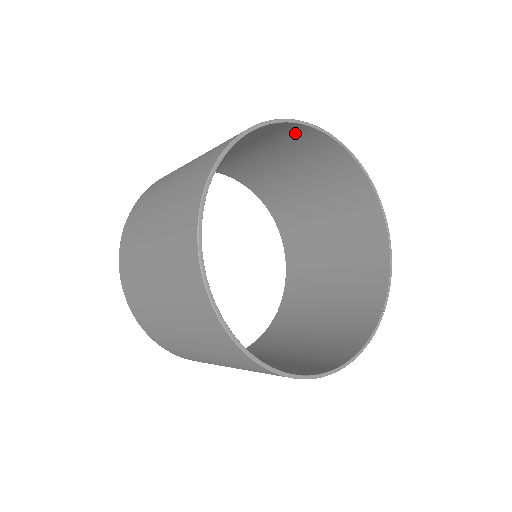
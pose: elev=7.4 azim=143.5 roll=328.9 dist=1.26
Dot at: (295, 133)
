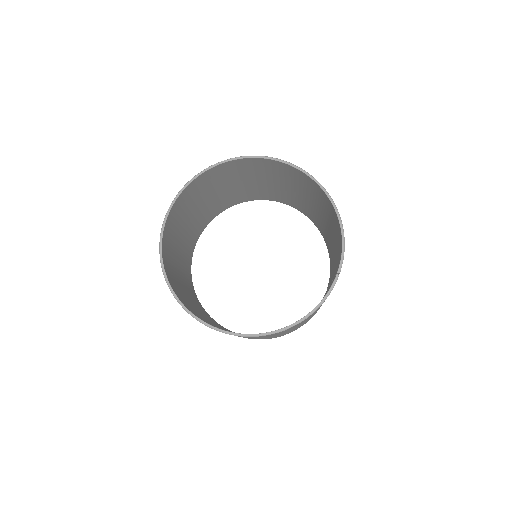
Dot at: (238, 165)
